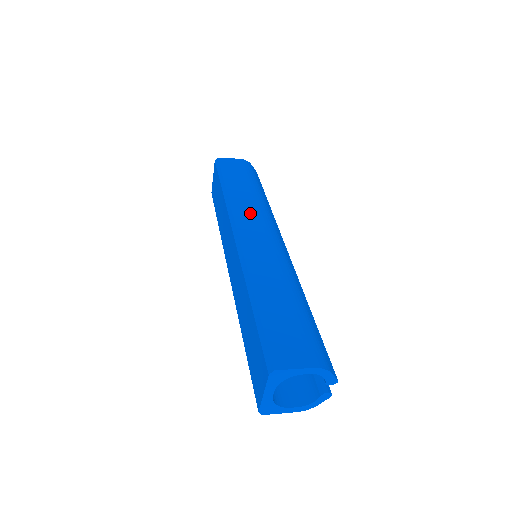
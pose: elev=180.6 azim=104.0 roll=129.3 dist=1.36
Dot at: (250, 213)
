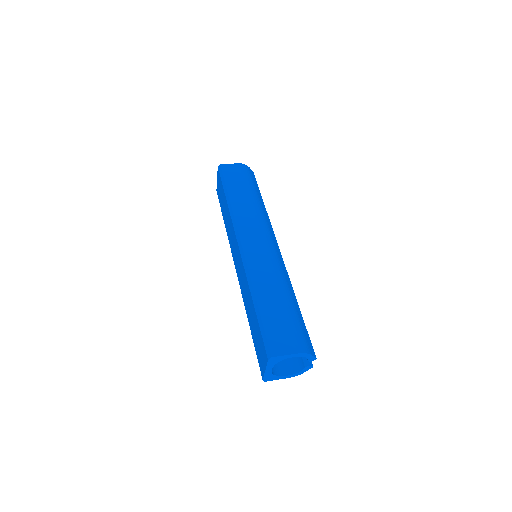
Dot at: (250, 221)
